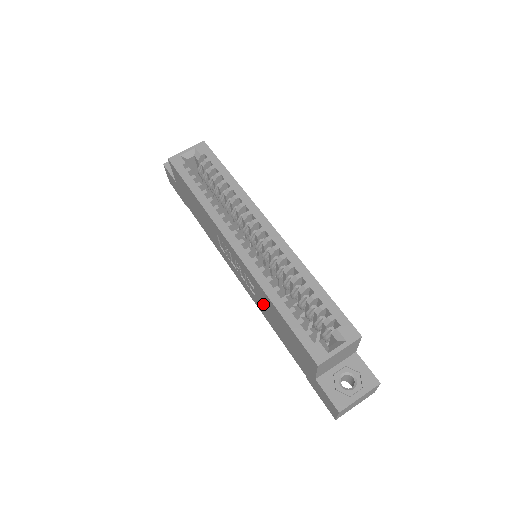
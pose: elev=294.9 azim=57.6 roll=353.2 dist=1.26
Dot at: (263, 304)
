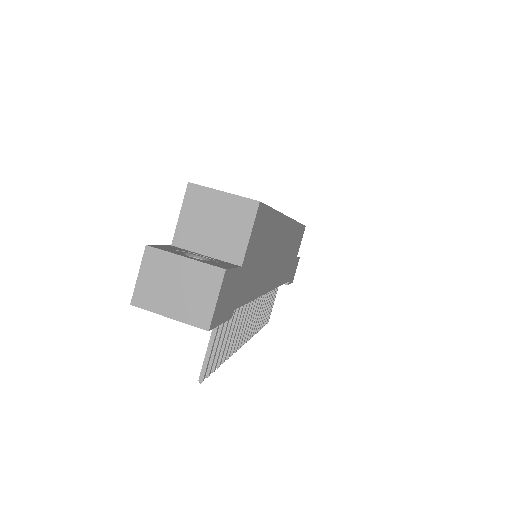
Dot at: occluded
